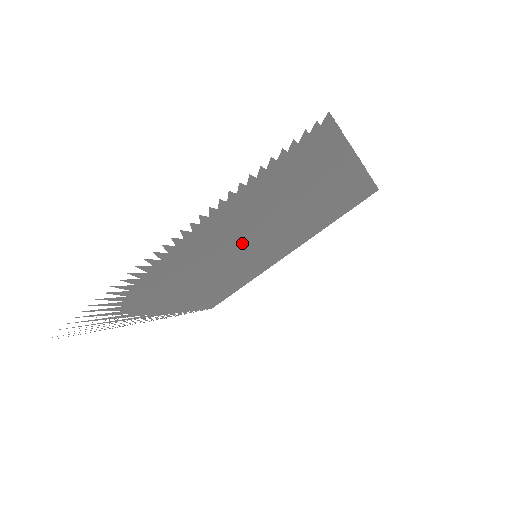
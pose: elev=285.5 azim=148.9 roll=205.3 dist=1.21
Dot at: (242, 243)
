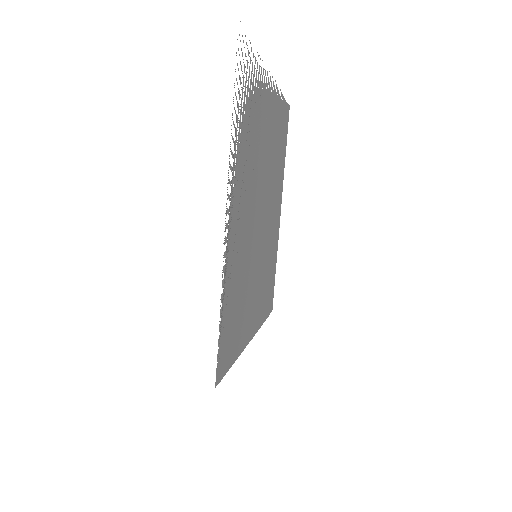
Dot at: (264, 188)
